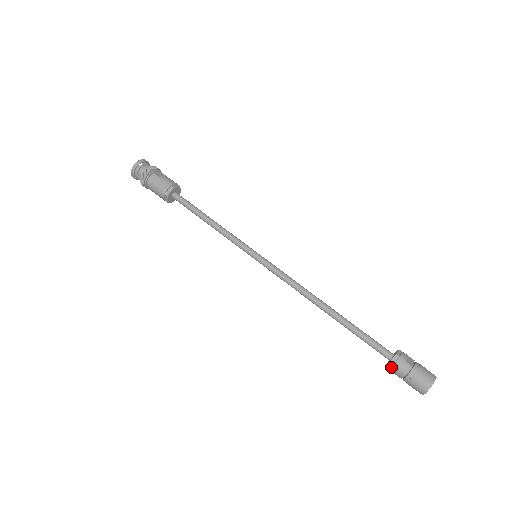
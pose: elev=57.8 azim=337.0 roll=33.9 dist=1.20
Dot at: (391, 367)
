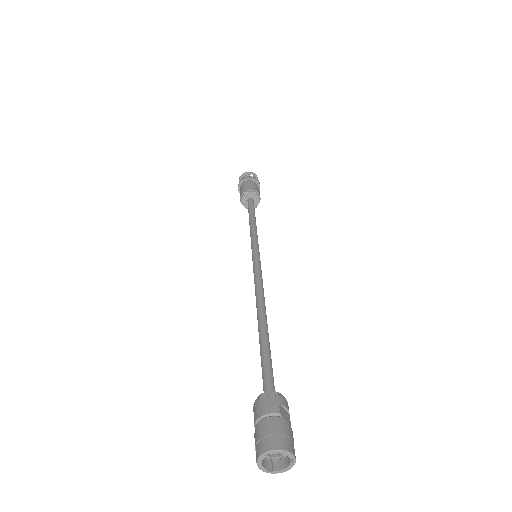
Dot at: (258, 399)
